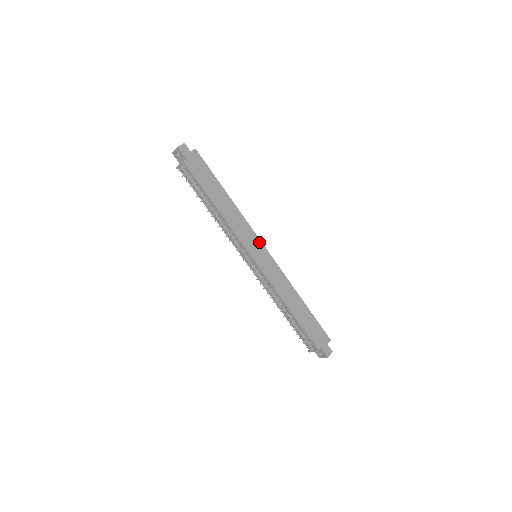
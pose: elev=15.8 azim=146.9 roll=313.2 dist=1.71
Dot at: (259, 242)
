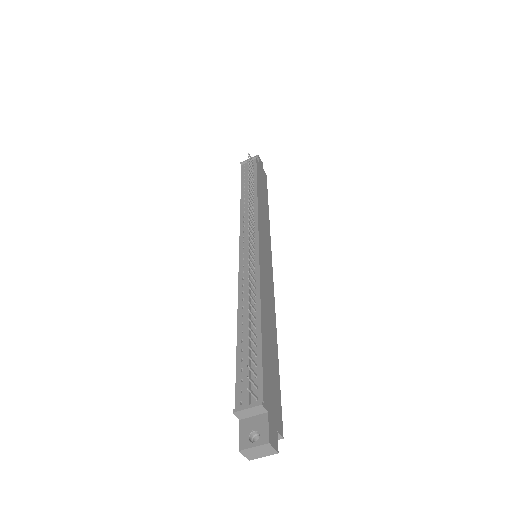
Dot at: (270, 252)
